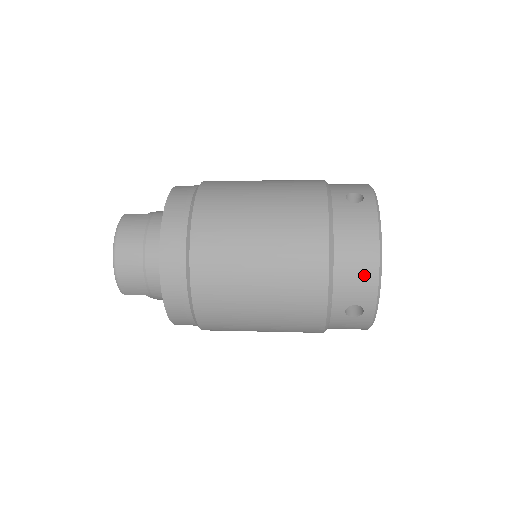
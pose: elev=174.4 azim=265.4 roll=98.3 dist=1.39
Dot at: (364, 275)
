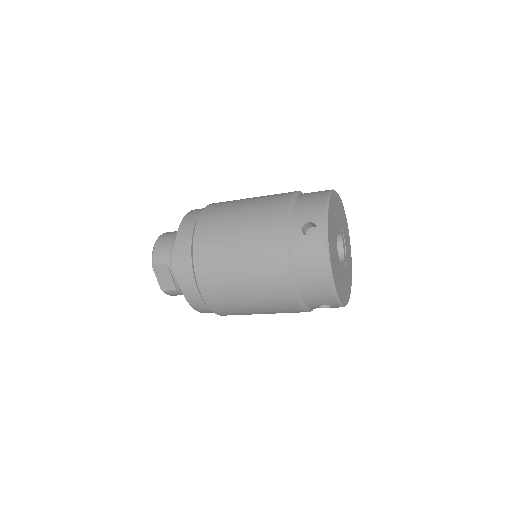
Dot at: (316, 202)
